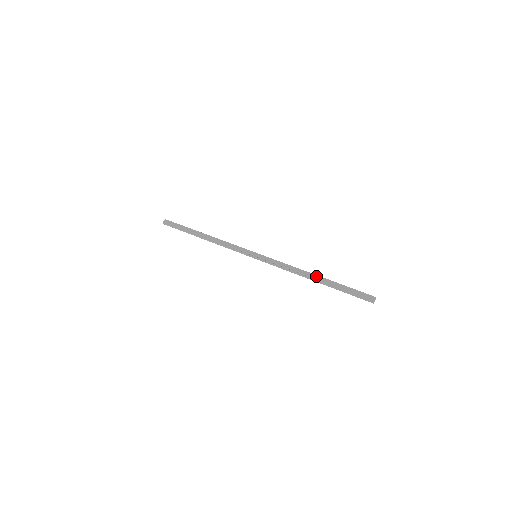
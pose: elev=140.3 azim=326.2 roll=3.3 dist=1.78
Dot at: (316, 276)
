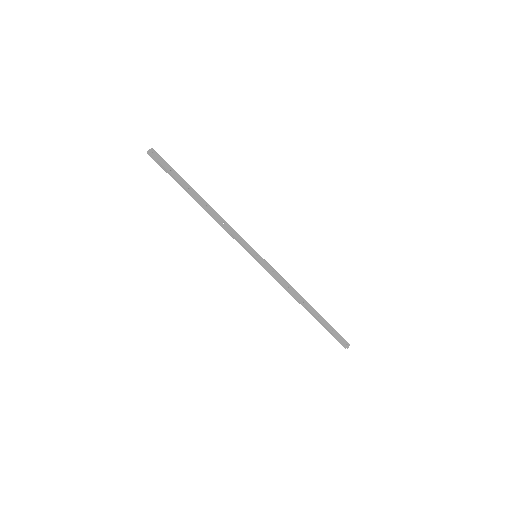
Dot at: (309, 306)
